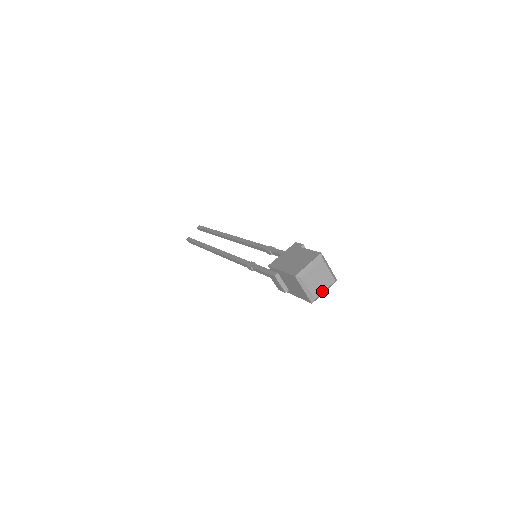
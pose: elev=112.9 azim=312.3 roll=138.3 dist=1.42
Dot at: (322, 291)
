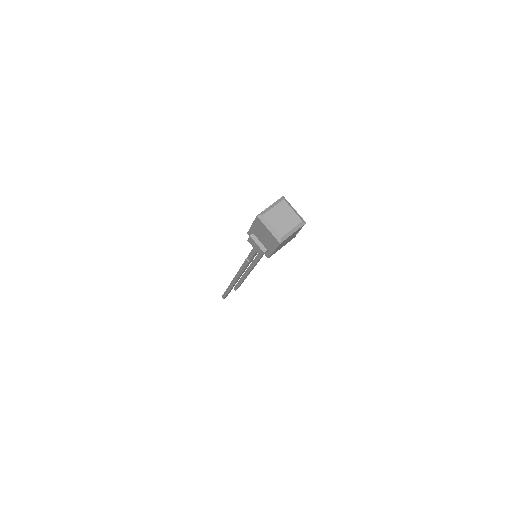
Dot at: (288, 230)
